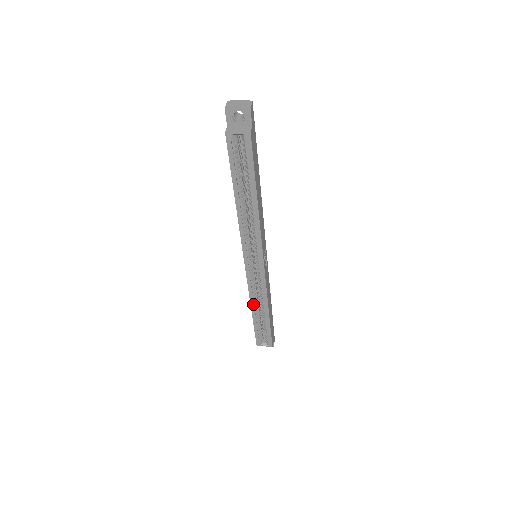
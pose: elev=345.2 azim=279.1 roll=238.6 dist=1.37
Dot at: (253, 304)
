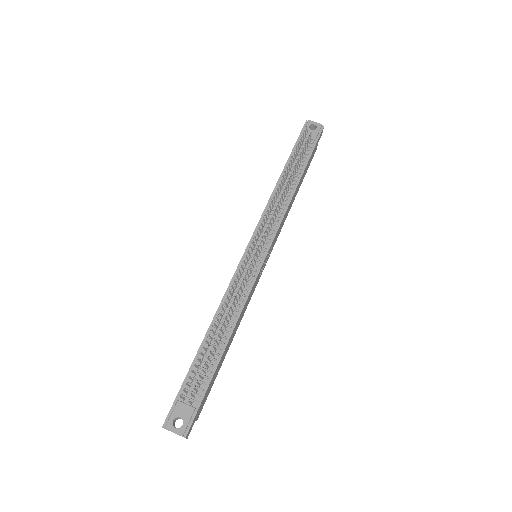
Dot at: occluded
